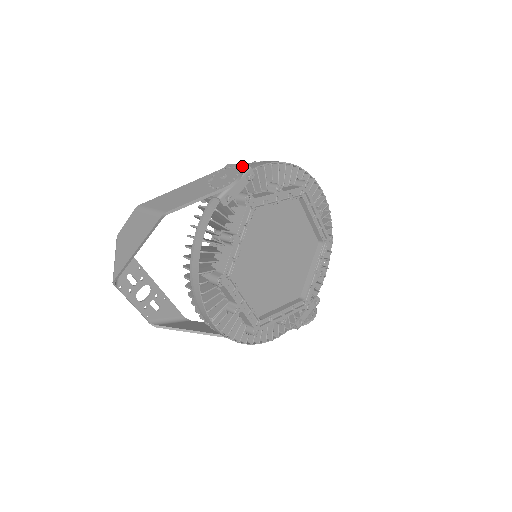
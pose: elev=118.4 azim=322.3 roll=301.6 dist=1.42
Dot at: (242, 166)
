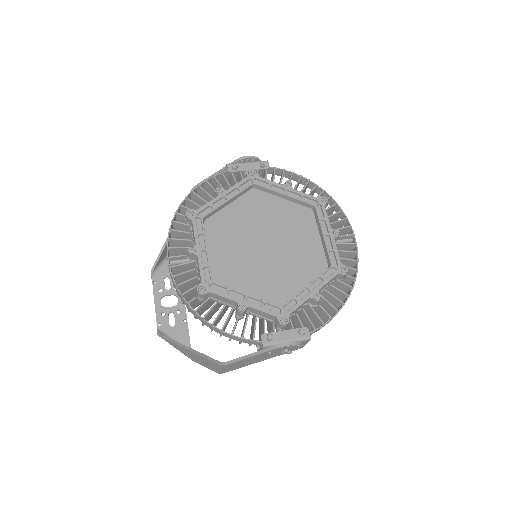
Dot at: occluded
